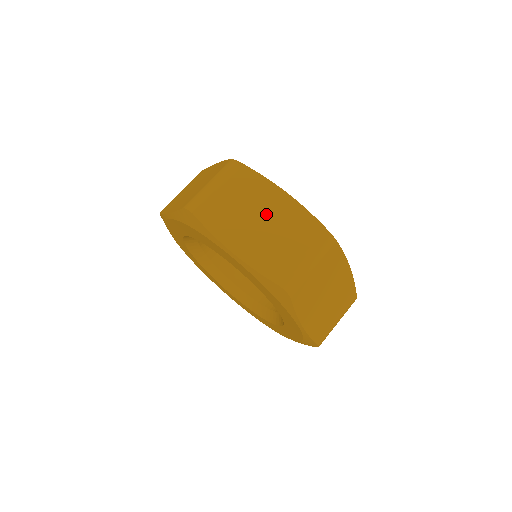
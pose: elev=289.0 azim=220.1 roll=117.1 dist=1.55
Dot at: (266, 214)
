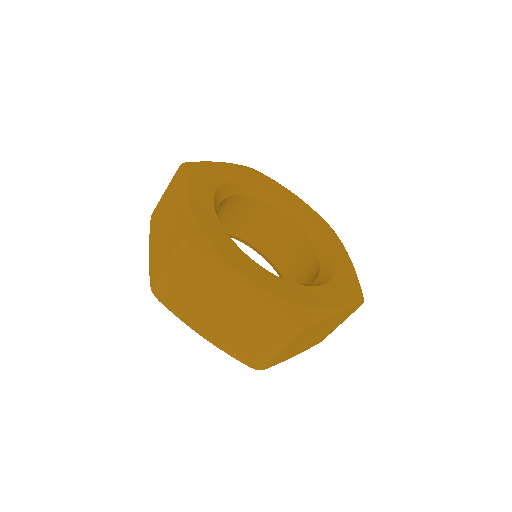
Dot at: occluded
